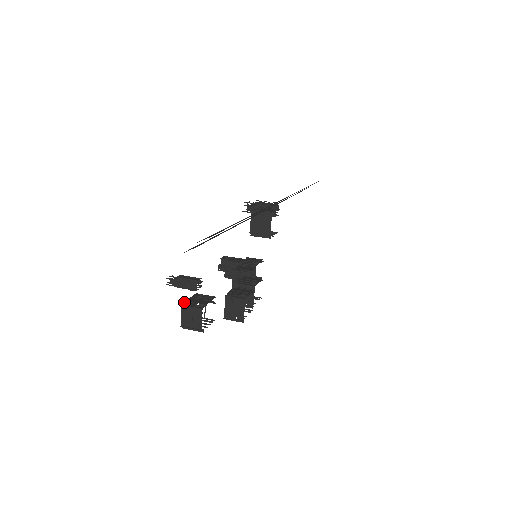
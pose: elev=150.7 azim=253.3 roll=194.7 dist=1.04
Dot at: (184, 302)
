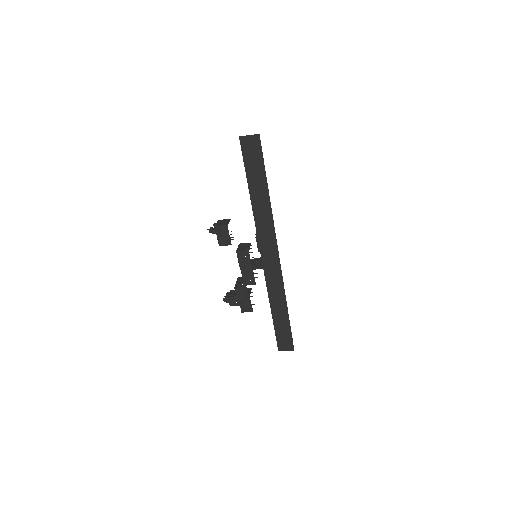
Dot at: occluded
